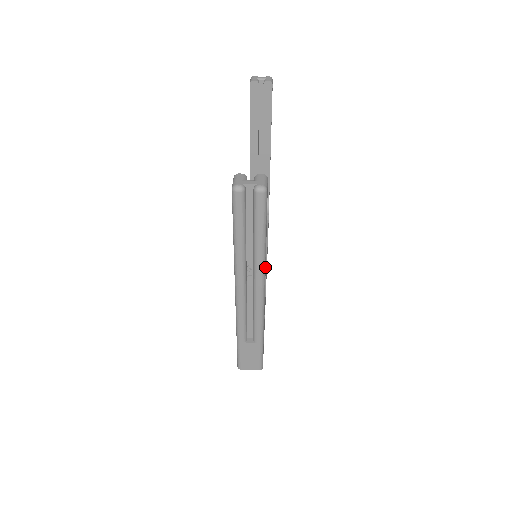
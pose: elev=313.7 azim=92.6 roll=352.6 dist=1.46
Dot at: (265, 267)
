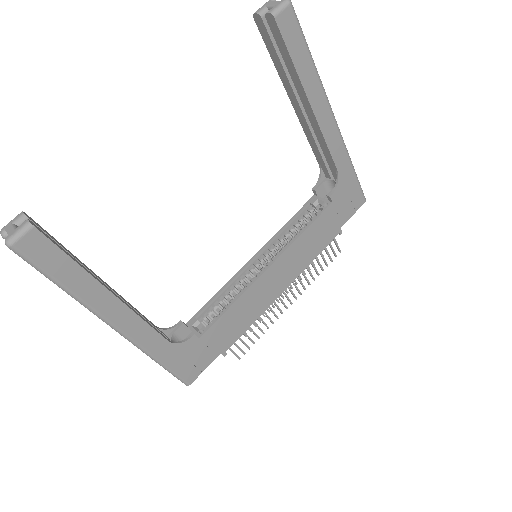
Dot at: (95, 308)
